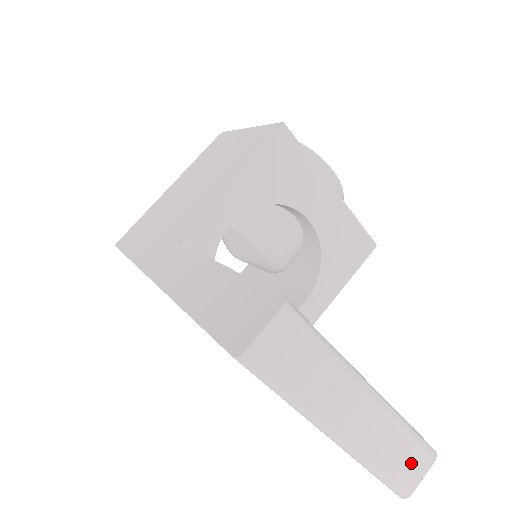
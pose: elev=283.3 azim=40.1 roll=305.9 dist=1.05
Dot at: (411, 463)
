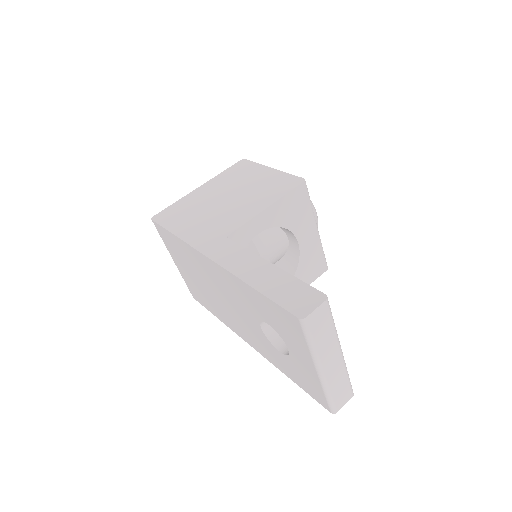
Dot at: (343, 395)
